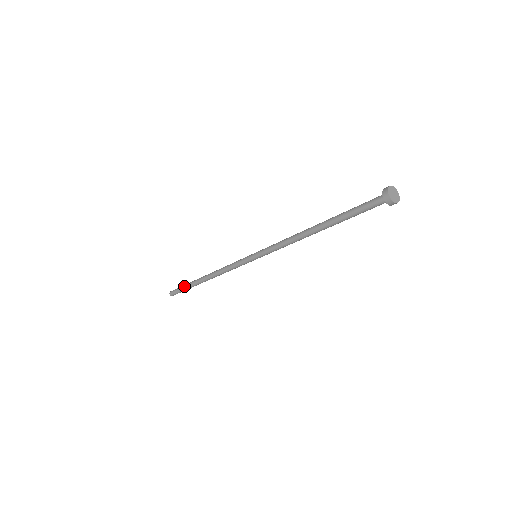
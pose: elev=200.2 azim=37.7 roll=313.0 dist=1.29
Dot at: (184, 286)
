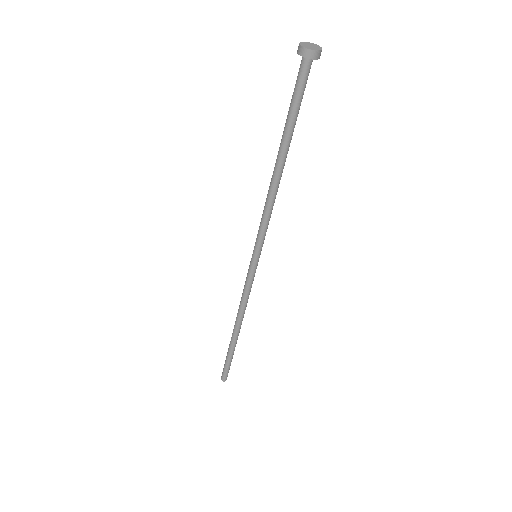
Dot at: occluded
